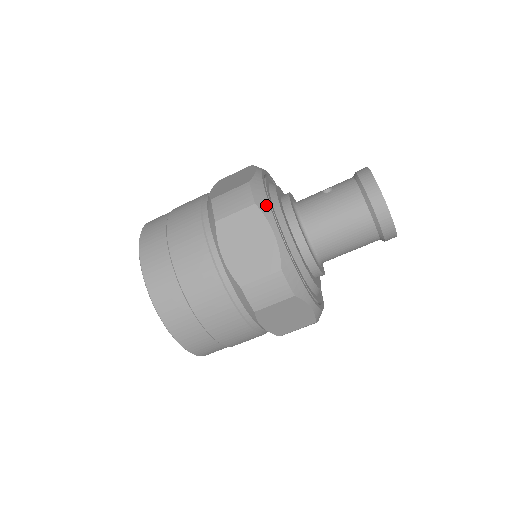
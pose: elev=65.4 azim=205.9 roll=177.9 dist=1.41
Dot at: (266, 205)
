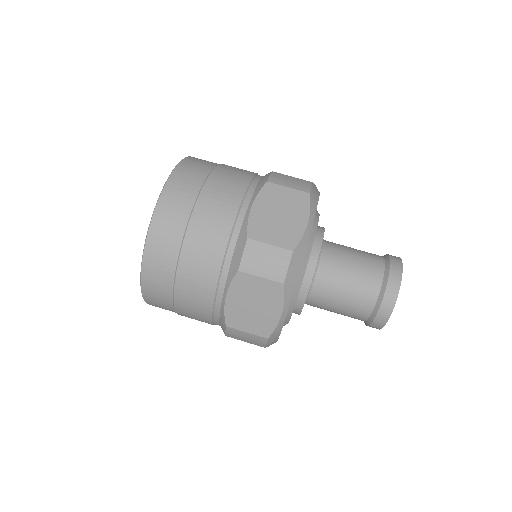
Dot at: (315, 203)
